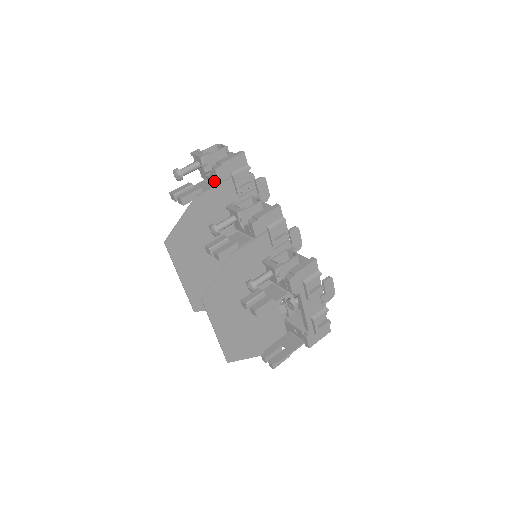
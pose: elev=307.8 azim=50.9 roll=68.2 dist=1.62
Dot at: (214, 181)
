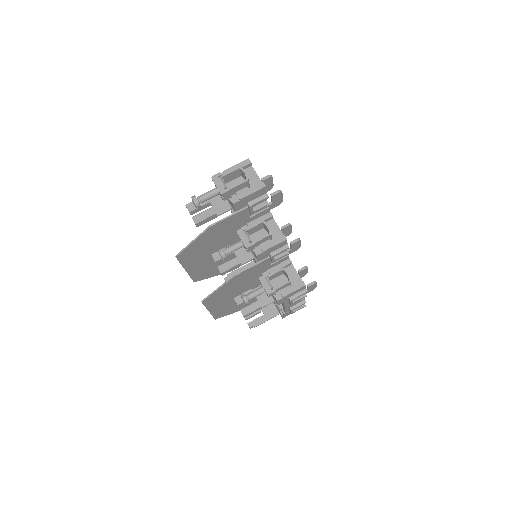
Dot at: (230, 204)
